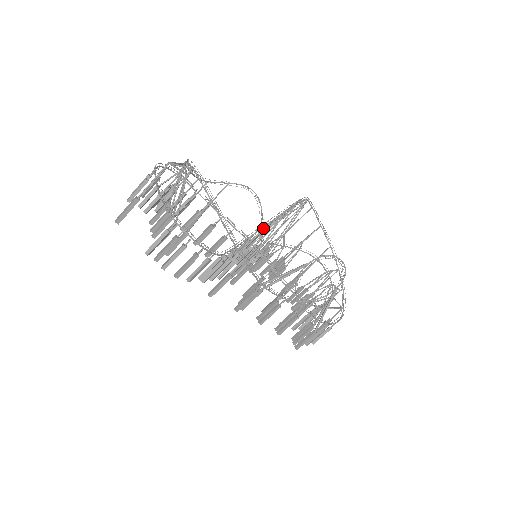
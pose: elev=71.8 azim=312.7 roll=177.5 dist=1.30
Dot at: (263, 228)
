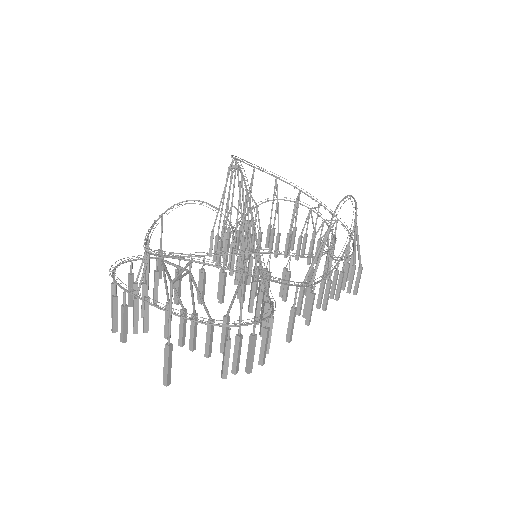
Dot at: (258, 232)
